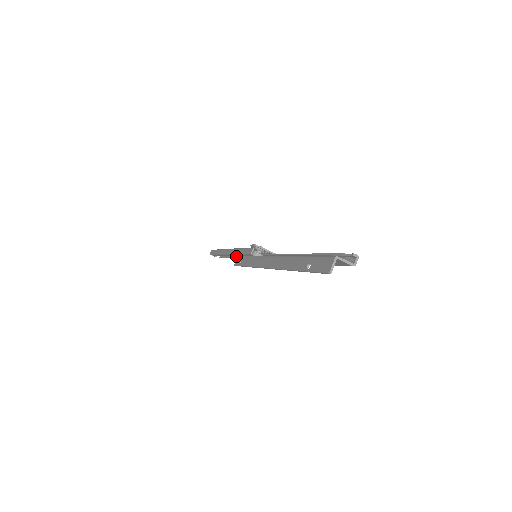
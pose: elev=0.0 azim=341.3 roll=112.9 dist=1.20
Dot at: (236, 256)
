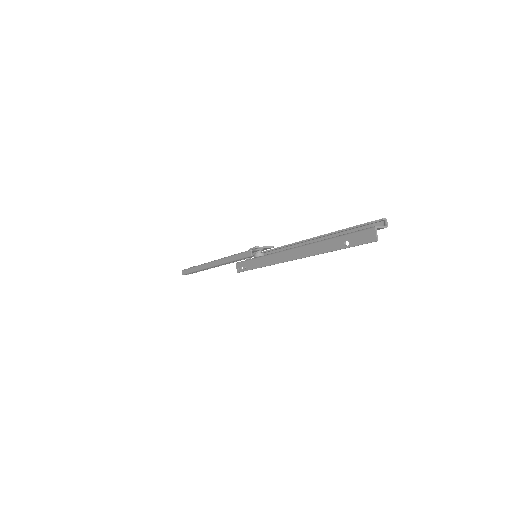
Dot at: occluded
